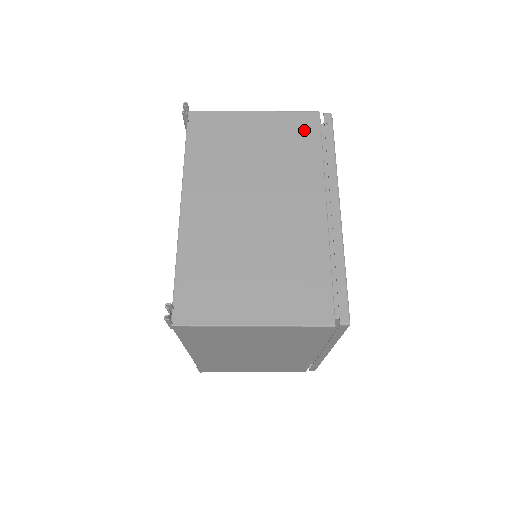
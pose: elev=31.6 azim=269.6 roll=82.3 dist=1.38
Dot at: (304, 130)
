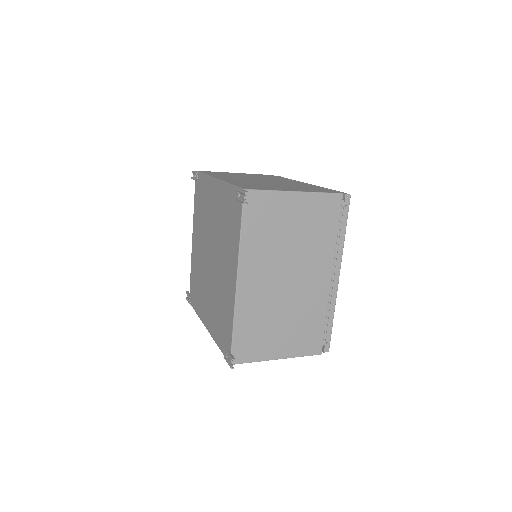
Dot at: (329, 212)
